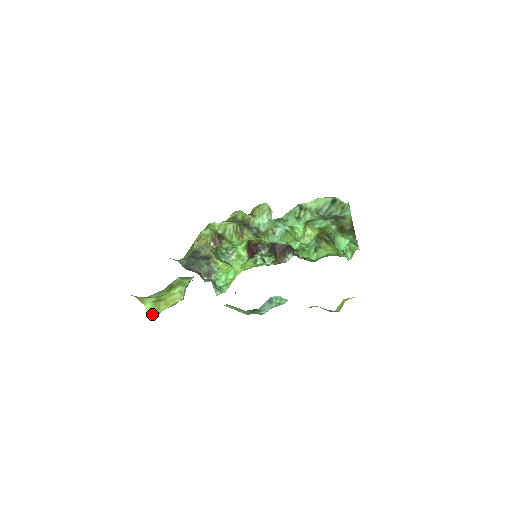
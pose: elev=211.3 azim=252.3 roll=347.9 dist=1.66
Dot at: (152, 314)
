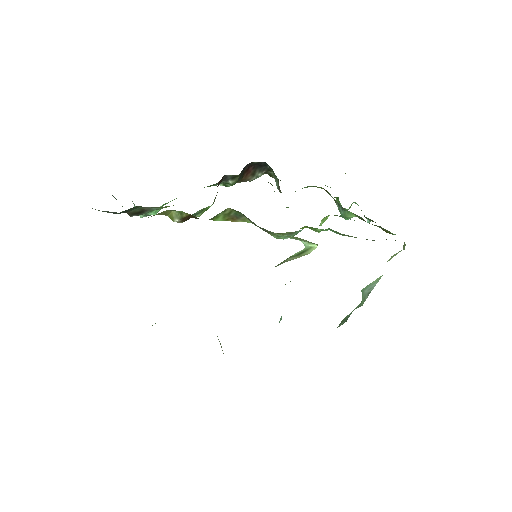
Dot at: occluded
